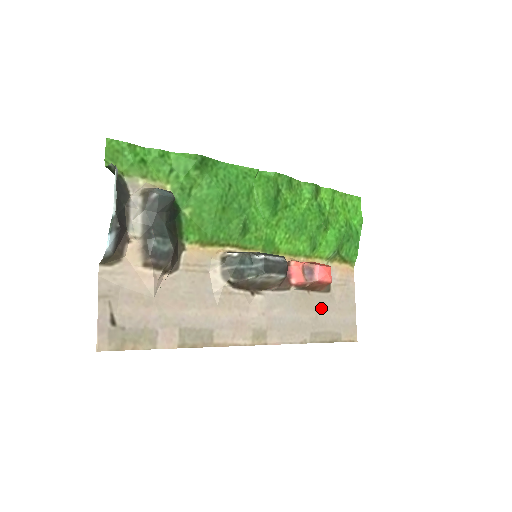
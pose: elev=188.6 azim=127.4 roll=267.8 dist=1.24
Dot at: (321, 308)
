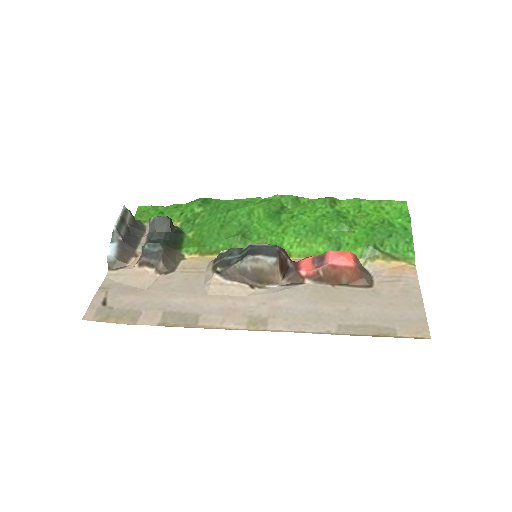
Dot at: (356, 302)
